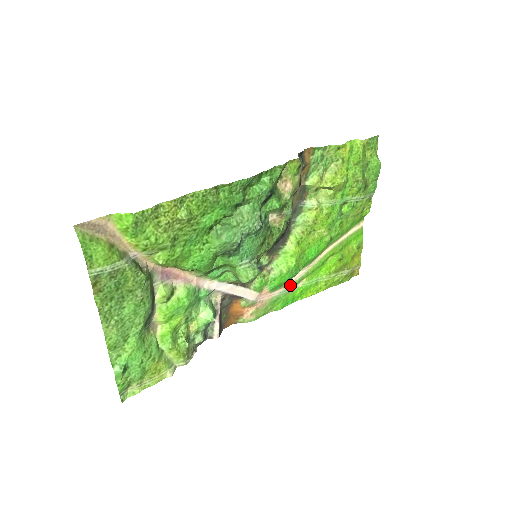
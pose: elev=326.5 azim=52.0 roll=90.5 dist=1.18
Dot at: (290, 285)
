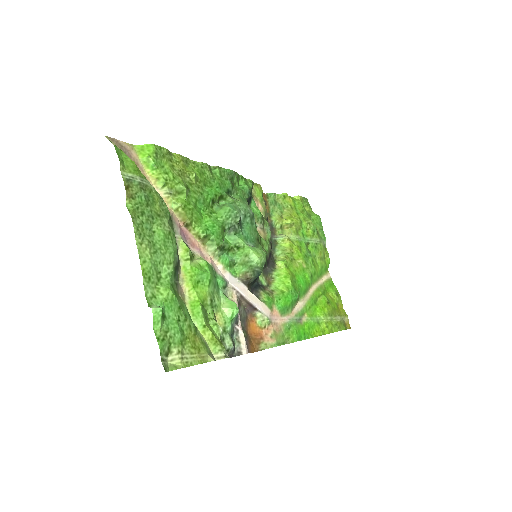
Dot at: (295, 315)
